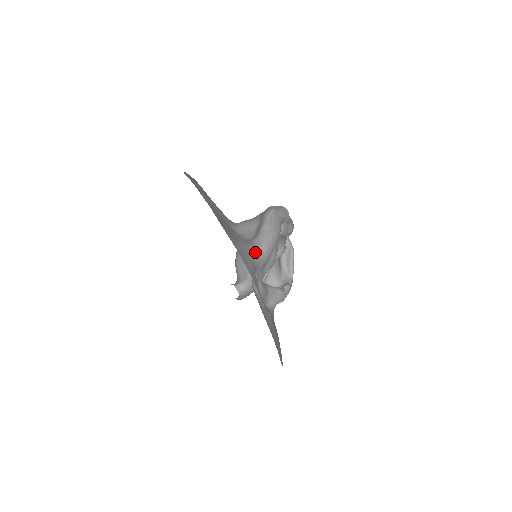
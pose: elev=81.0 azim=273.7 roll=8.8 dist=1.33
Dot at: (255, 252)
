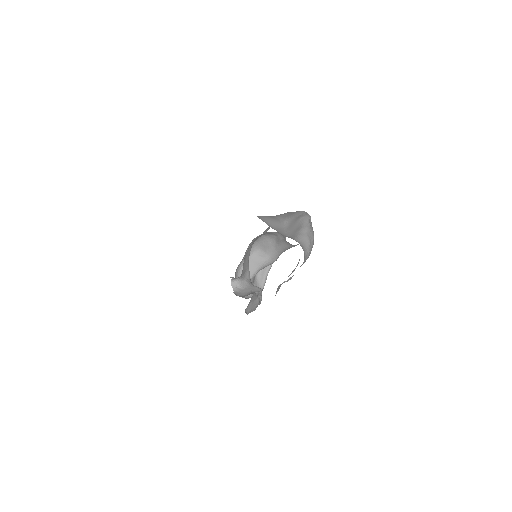
Dot at: occluded
